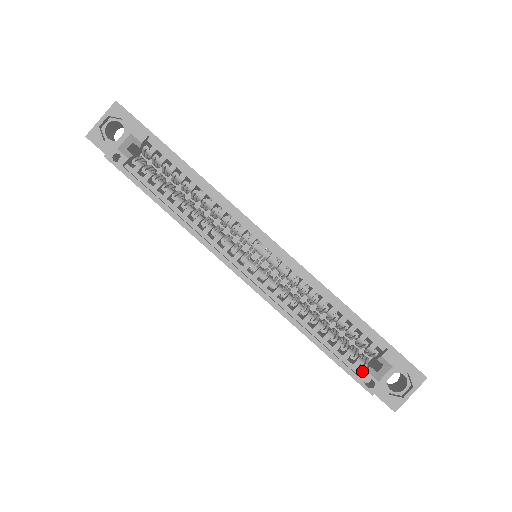
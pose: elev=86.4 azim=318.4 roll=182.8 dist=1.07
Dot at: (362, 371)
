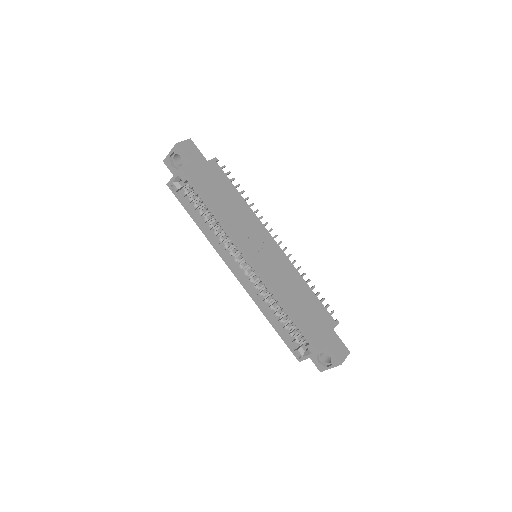
Dot at: (299, 346)
